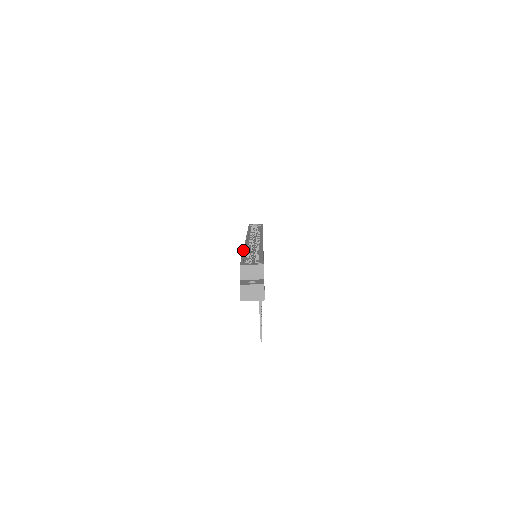
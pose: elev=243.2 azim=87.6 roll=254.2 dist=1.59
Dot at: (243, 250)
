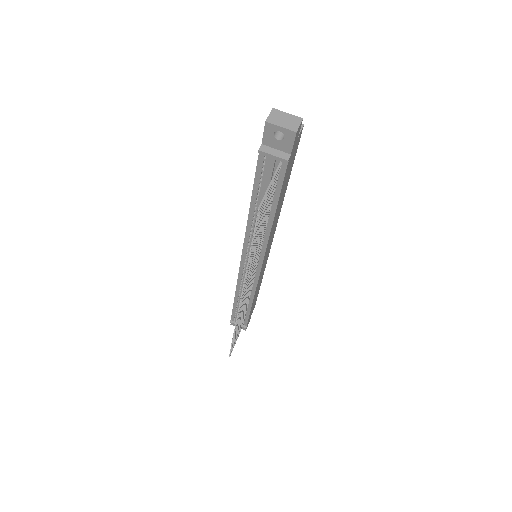
Dot at: occluded
